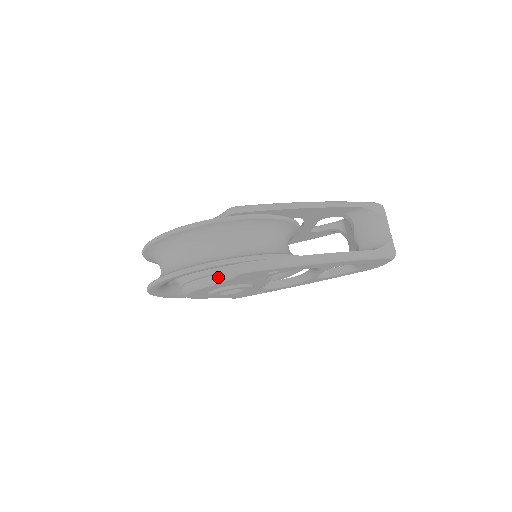
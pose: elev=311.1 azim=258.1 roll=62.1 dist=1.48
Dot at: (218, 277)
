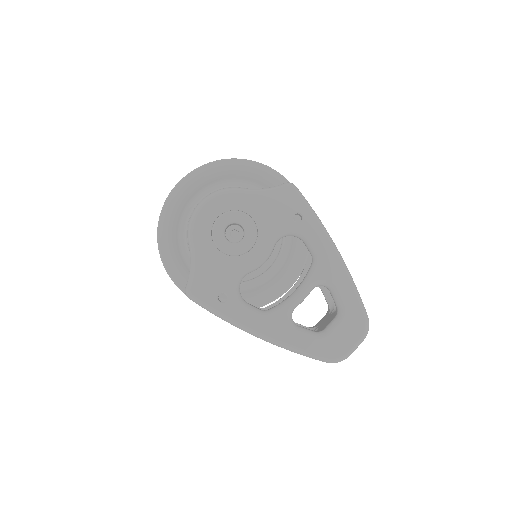
Dot at: occluded
